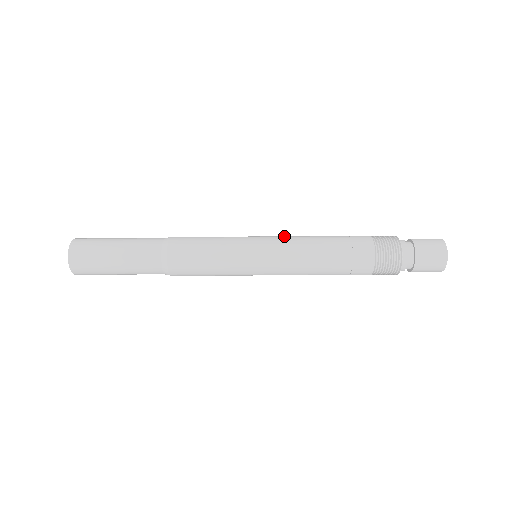
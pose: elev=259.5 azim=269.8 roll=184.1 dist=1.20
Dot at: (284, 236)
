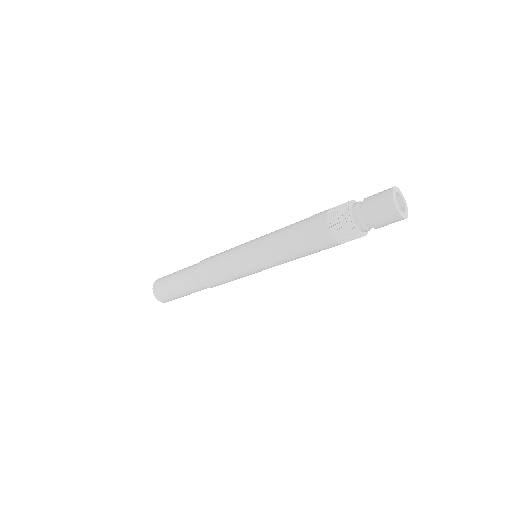
Dot at: (267, 234)
